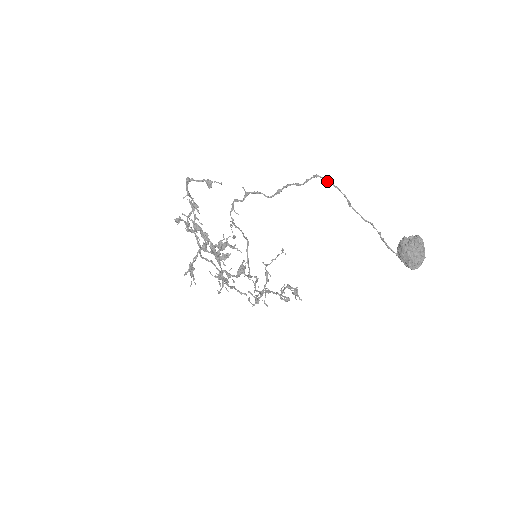
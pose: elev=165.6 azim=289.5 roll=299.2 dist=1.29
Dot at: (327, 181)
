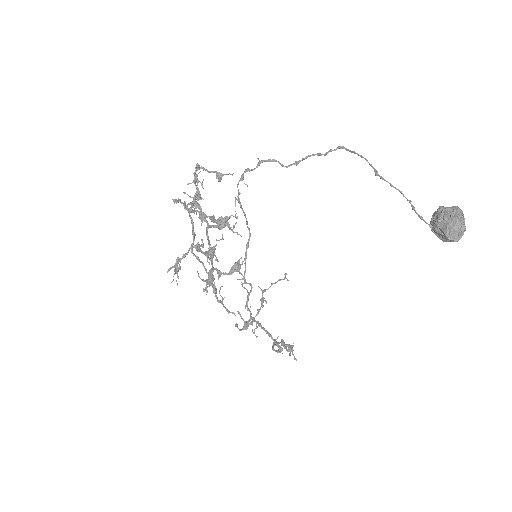
Dot at: (353, 152)
